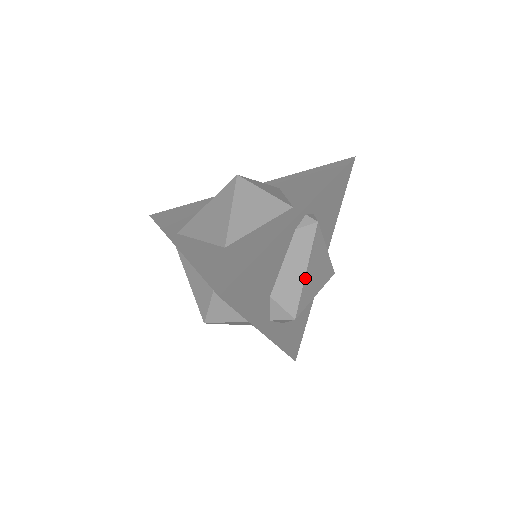
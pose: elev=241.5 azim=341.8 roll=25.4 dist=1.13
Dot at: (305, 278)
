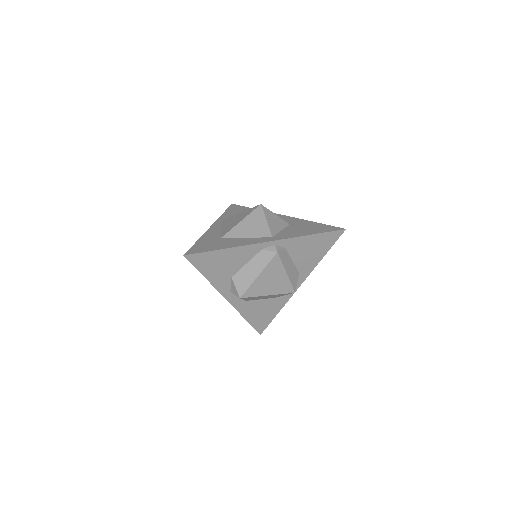
Dot at: (256, 279)
